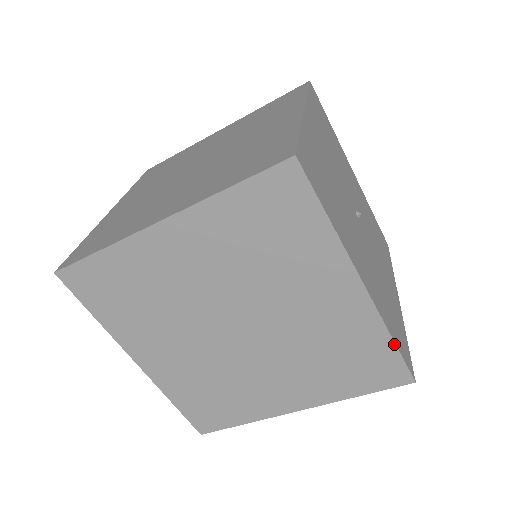
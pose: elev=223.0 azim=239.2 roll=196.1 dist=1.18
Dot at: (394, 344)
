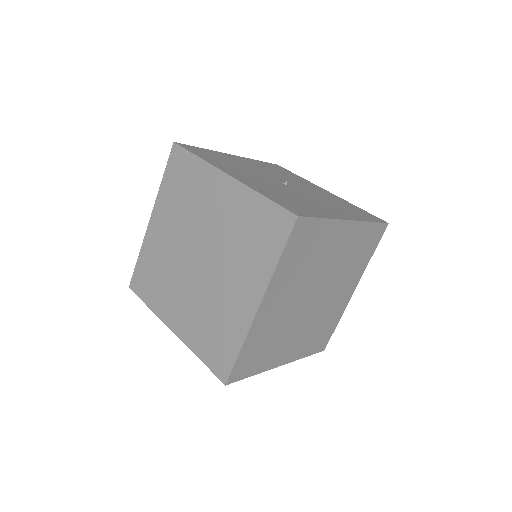
Dot at: (266, 198)
